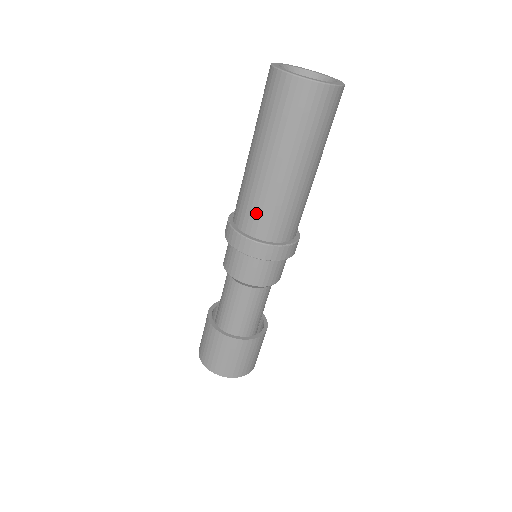
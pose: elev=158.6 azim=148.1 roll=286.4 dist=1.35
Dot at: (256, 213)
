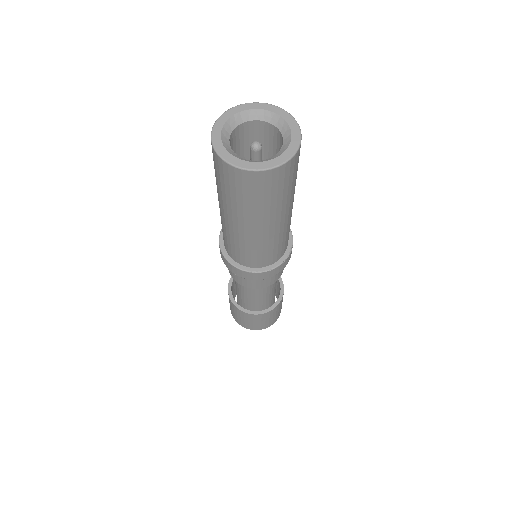
Dot at: (228, 243)
